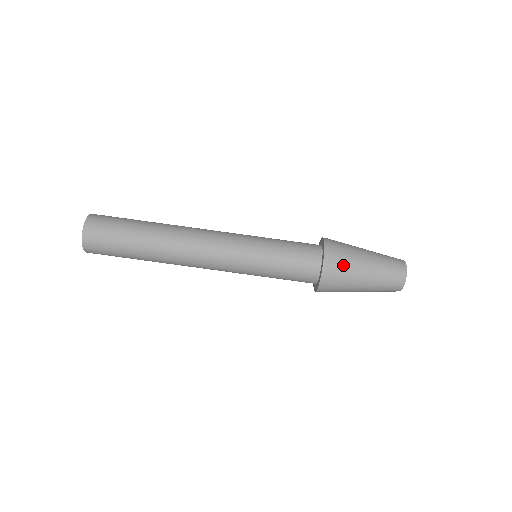
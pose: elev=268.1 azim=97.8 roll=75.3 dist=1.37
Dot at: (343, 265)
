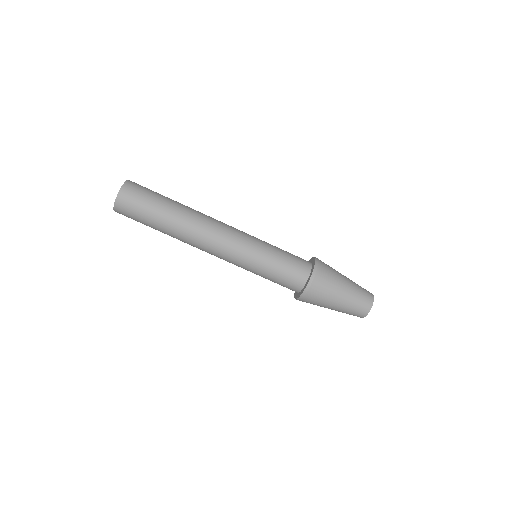
Dot at: (328, 277)
